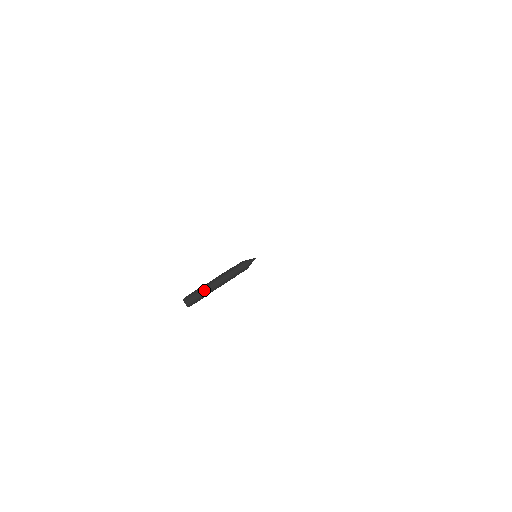
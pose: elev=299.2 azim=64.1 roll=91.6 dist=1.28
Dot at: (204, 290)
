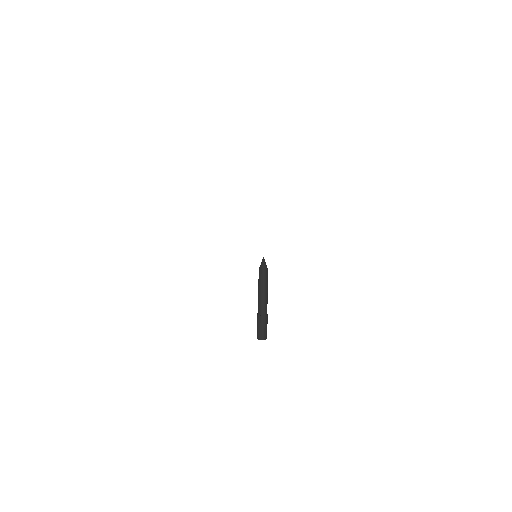
Dot at: (260, 317)
